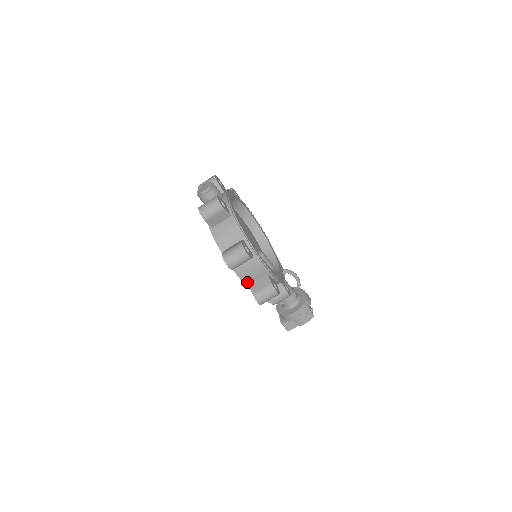
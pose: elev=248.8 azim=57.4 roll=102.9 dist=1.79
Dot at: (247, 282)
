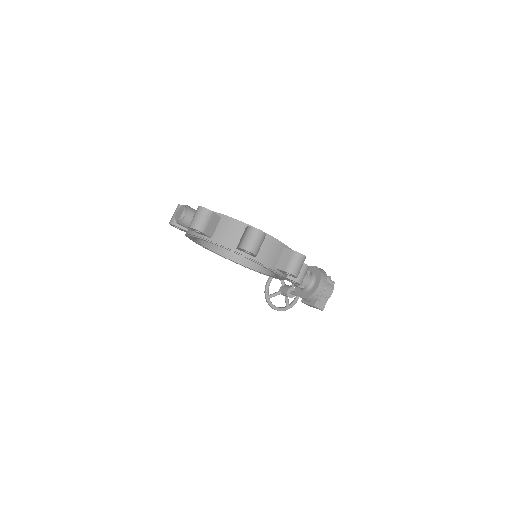
Dot at: (272, 266)
